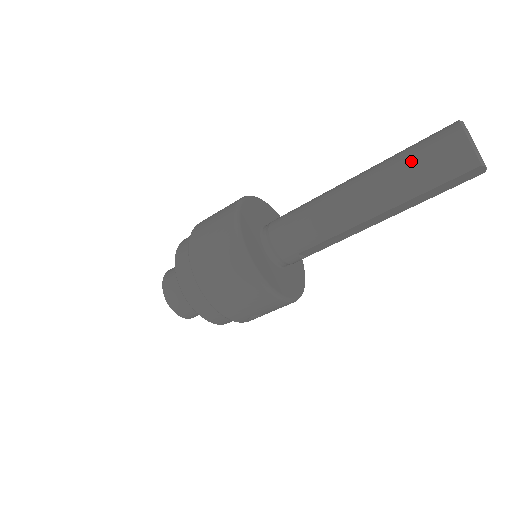
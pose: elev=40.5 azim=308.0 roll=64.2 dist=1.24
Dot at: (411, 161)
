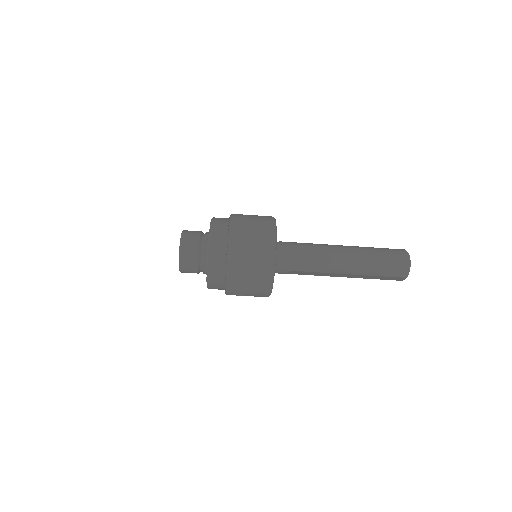
Dot at: (380, 257)
